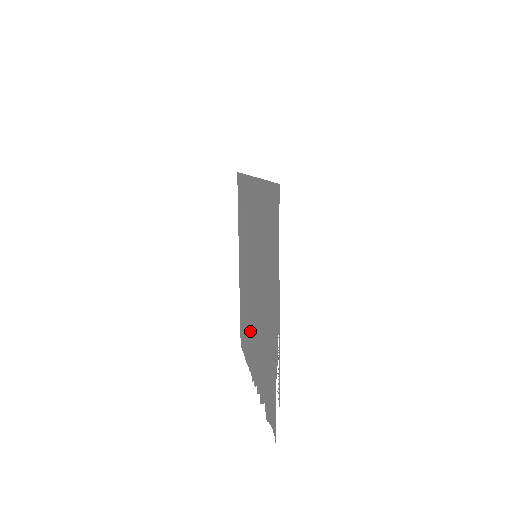
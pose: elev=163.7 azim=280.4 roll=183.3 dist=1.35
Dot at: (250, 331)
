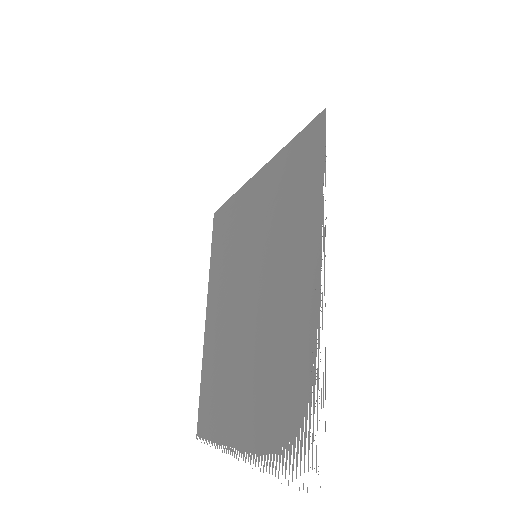
Dot at: (230, 379)
